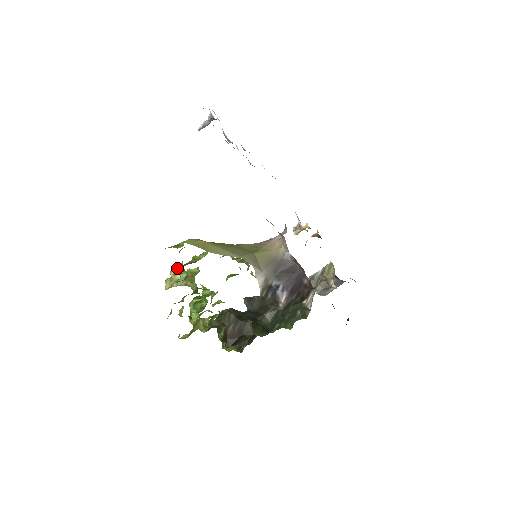
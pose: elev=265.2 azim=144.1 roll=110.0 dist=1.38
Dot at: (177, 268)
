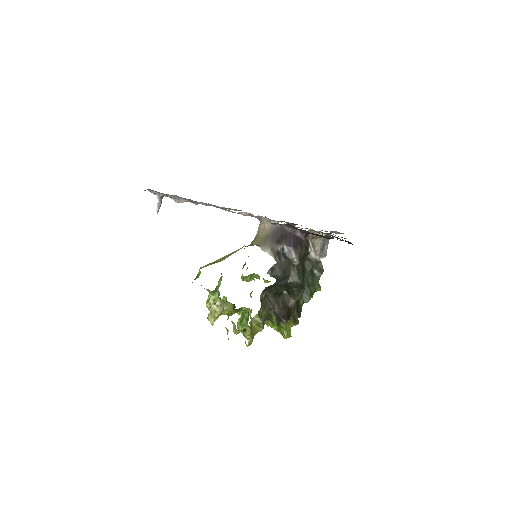
Dot at: (208, 298)
